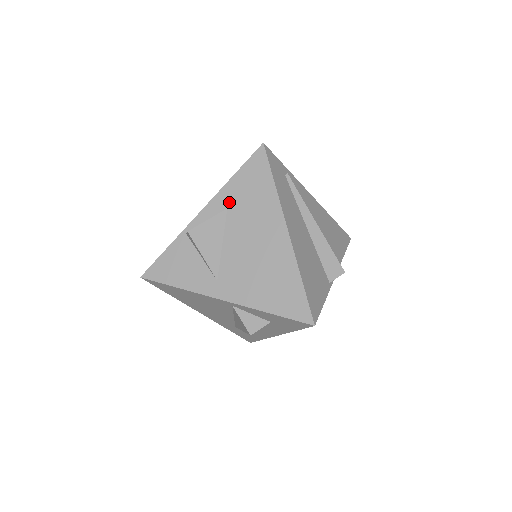
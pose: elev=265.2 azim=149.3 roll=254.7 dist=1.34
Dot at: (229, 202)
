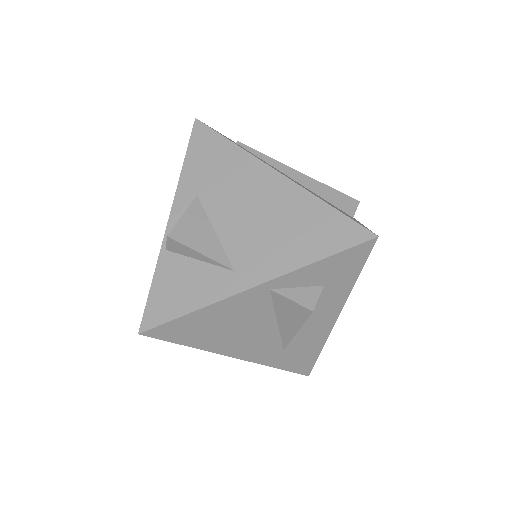
Dot at: (195, 189)
